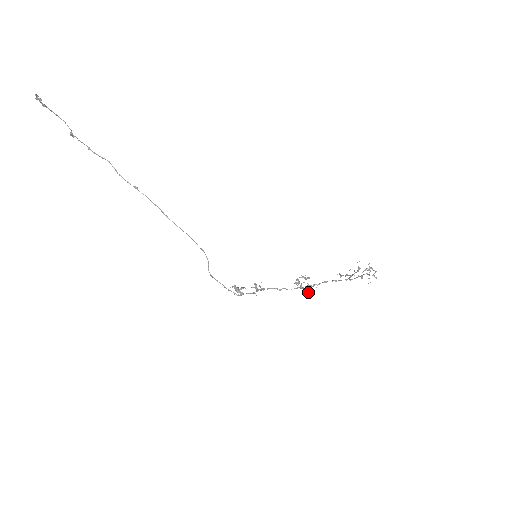
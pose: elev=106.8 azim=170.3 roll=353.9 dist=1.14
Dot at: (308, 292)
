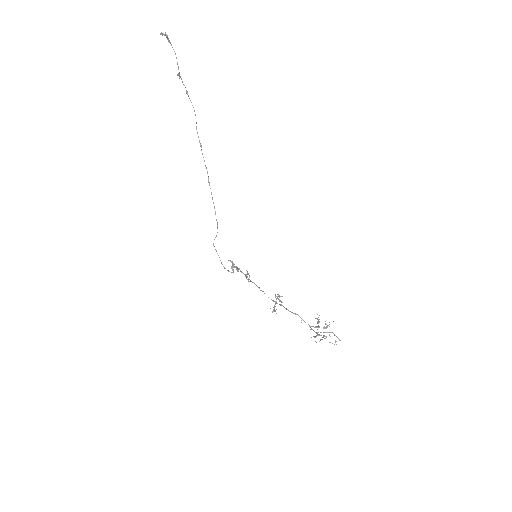
Dot at: occluded
